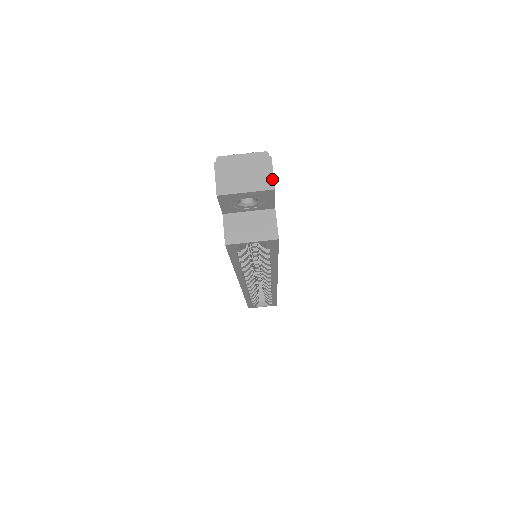
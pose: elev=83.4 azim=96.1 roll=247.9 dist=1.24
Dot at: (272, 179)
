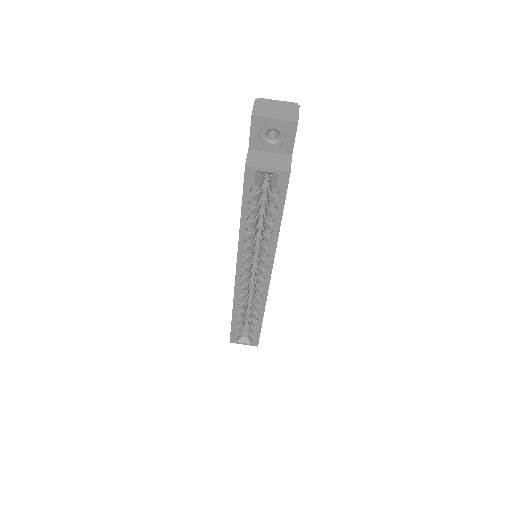
Dot at: (297, 116)
